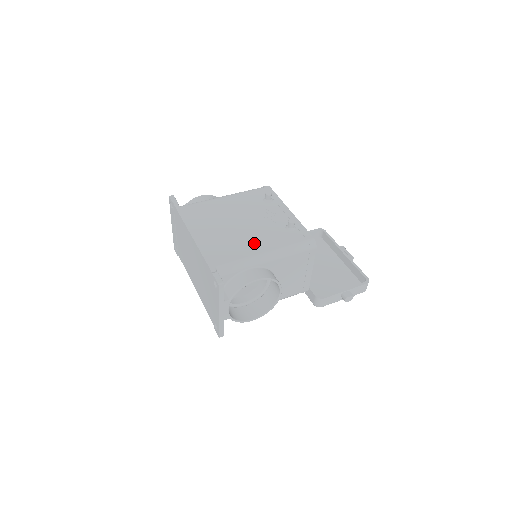
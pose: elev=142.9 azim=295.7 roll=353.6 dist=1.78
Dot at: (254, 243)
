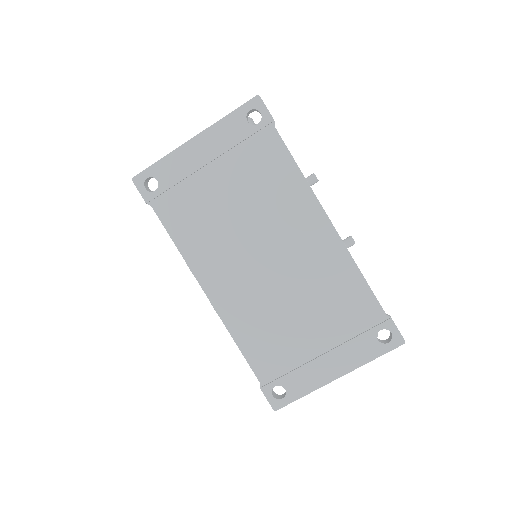
Dot at: occluded
